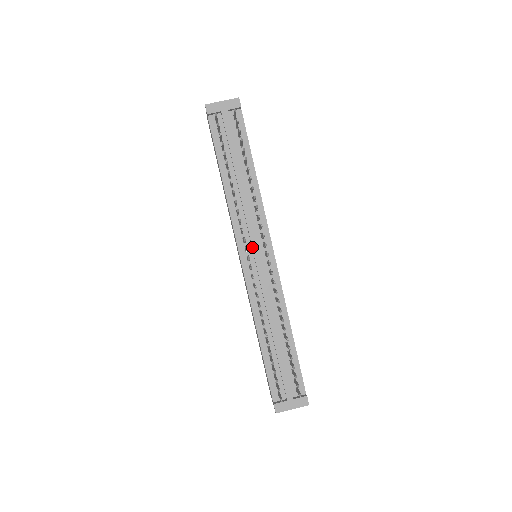
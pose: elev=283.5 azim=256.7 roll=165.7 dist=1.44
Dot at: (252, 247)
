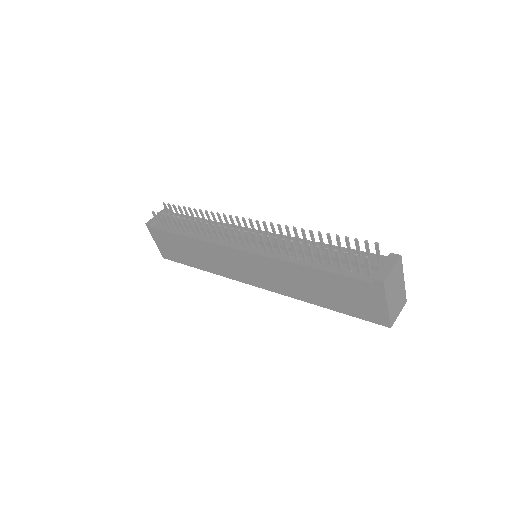
Dot at: occluded
